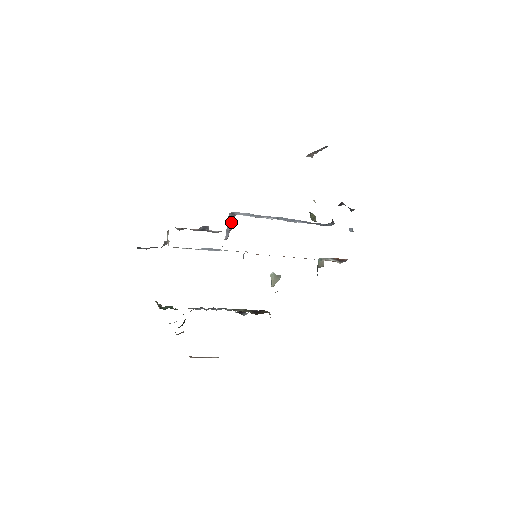
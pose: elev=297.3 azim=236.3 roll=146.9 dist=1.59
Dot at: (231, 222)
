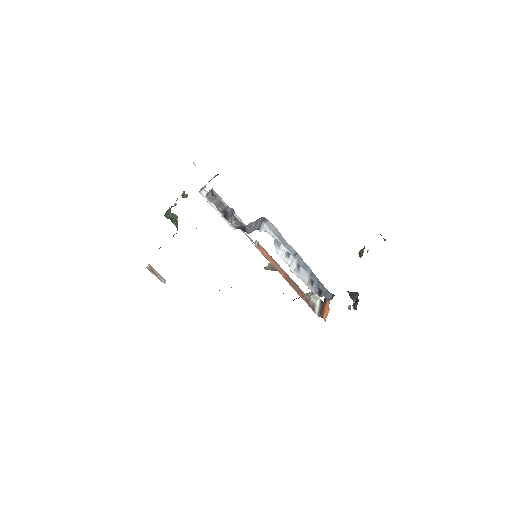
Dot at: (255, 226)
